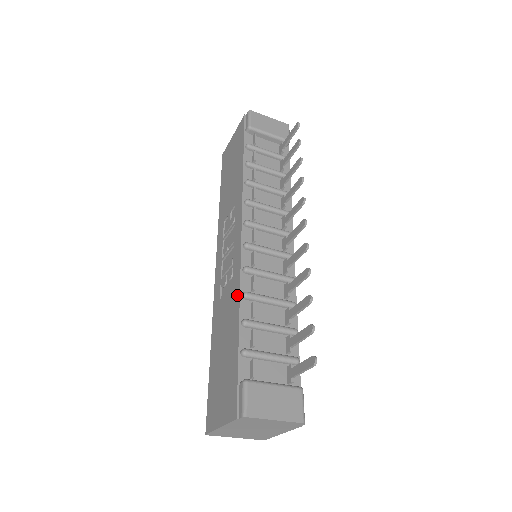
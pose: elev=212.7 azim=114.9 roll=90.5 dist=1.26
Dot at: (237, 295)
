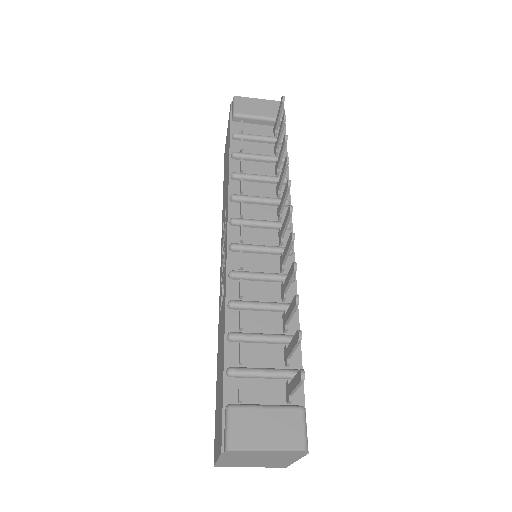
Dot at: (224, 305)
